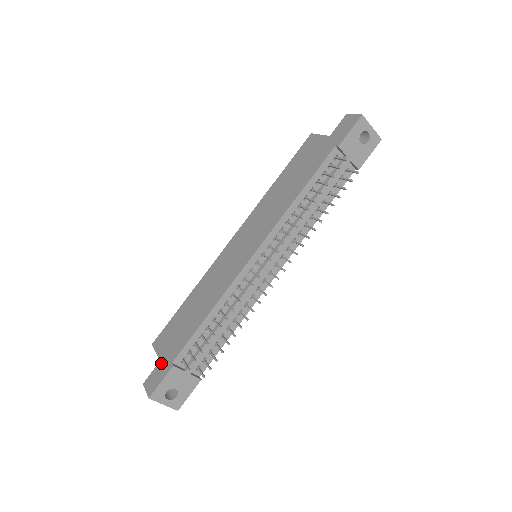
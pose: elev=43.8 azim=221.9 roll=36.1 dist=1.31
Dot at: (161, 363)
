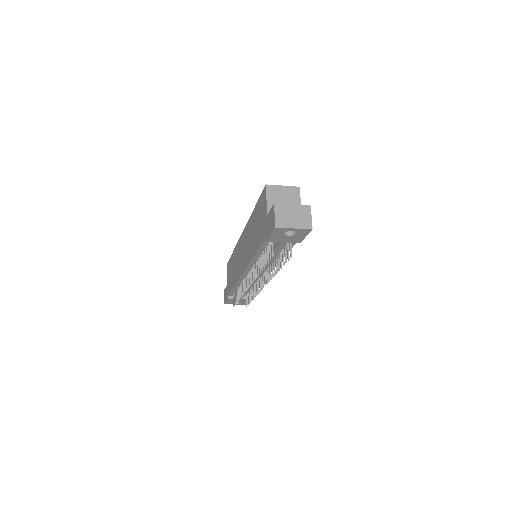
Dot at: (226, 288)
